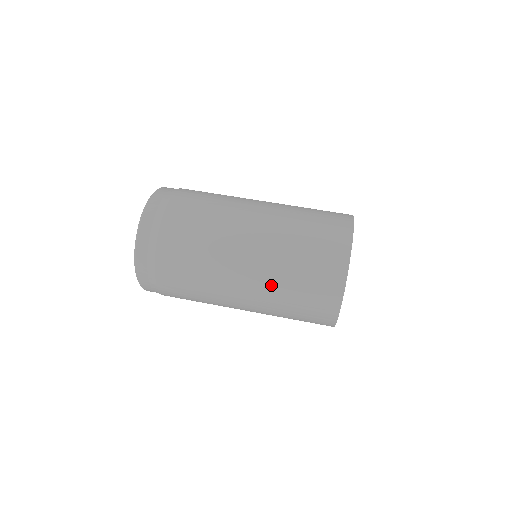
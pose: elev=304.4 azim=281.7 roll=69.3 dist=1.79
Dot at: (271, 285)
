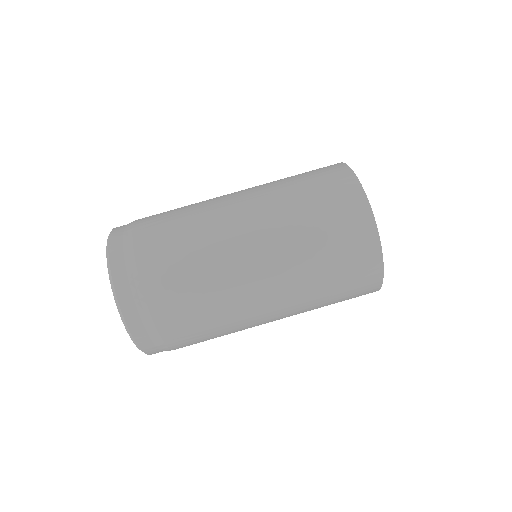
Dot at: (303, 312)
